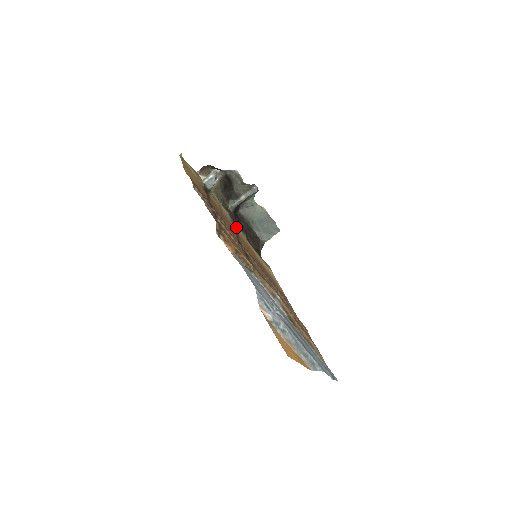
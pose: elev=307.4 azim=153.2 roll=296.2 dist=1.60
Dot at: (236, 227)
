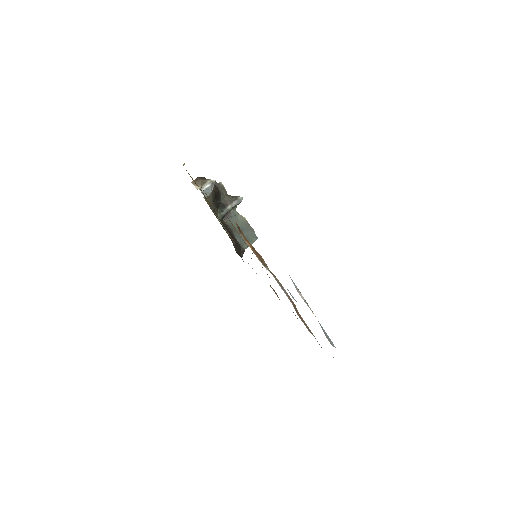
Dot at: occluded
